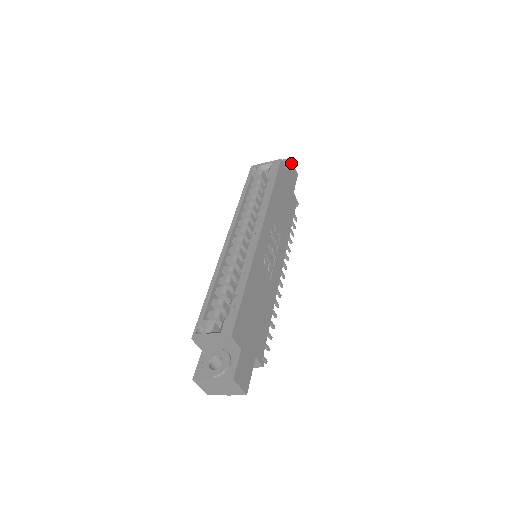
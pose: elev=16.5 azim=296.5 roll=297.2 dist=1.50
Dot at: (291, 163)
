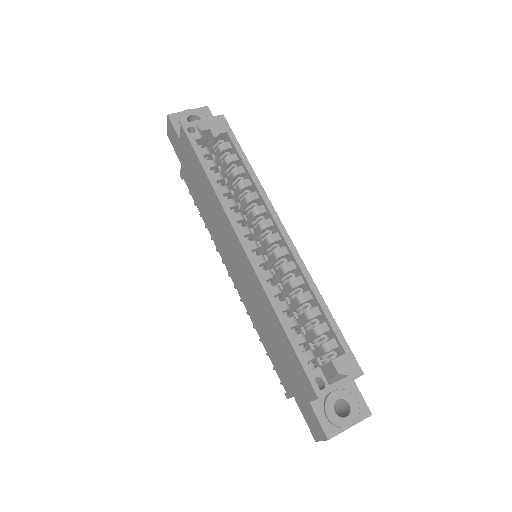
Dot at: (209, 113)
